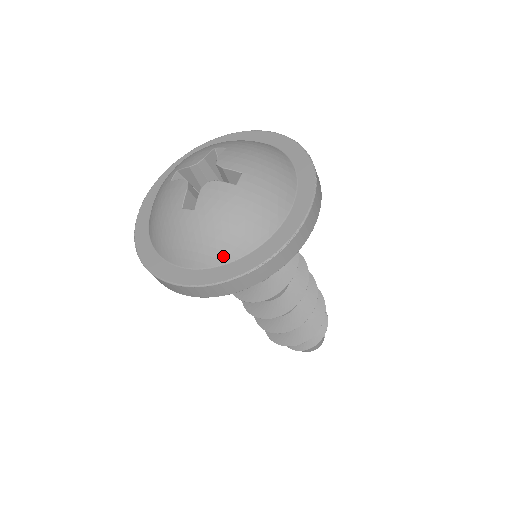
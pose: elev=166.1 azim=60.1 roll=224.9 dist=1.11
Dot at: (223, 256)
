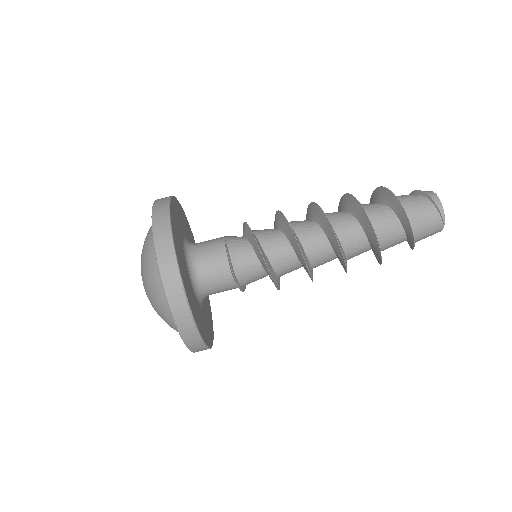
Dot at: occluded
